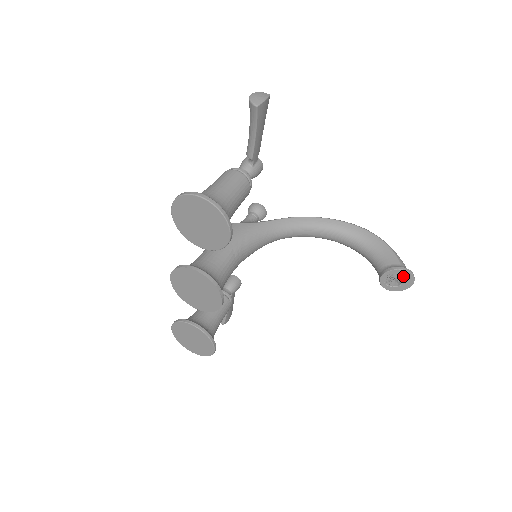
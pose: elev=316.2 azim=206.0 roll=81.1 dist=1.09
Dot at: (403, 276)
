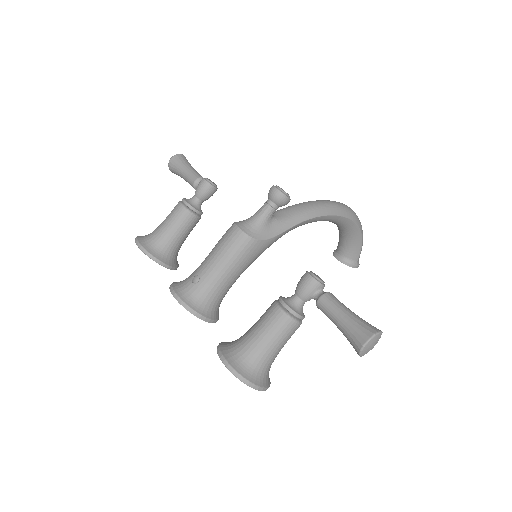
Dot at: occluded
